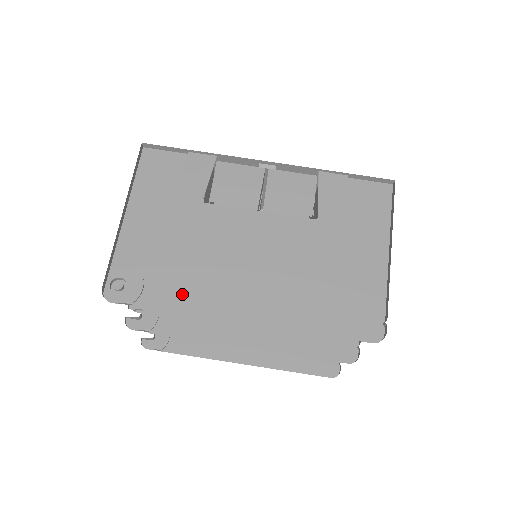
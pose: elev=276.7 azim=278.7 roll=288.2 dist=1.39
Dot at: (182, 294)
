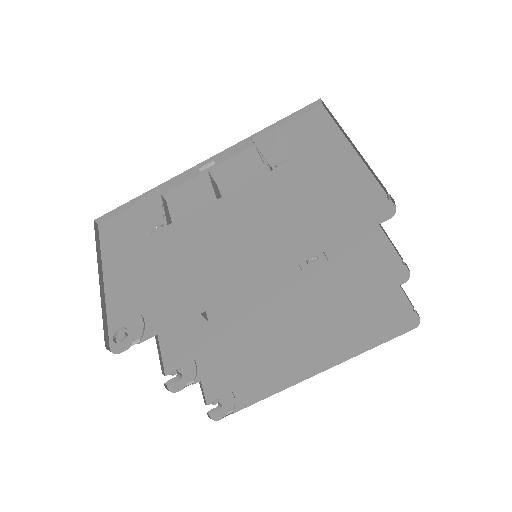
Dot at: (182, 303)
